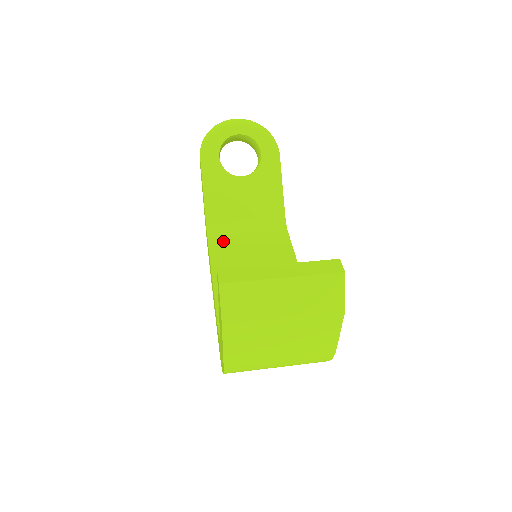
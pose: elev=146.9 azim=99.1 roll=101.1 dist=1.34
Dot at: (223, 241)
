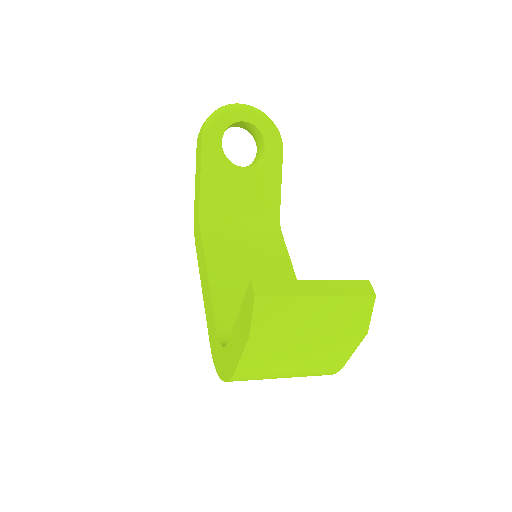
Dot at: (216, 233)
